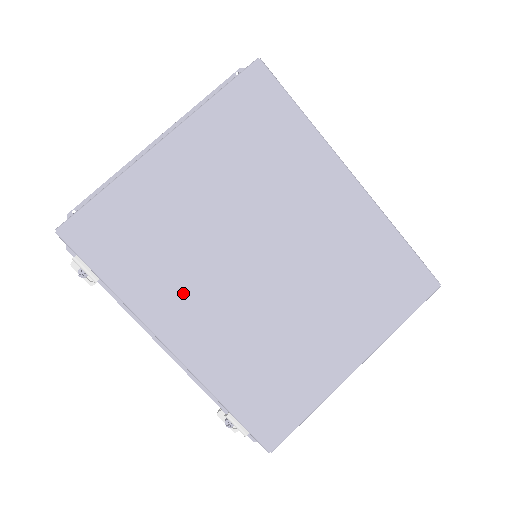
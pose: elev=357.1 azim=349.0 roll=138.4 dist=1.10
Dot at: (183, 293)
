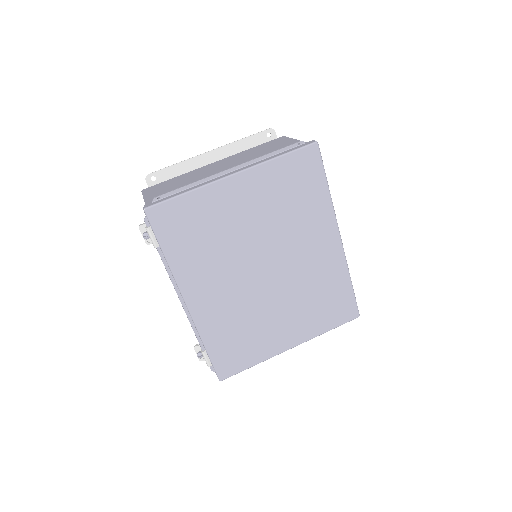
Dot at: (208, 273)
